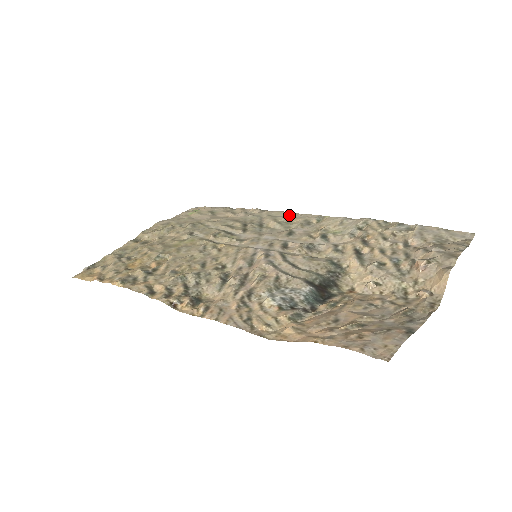
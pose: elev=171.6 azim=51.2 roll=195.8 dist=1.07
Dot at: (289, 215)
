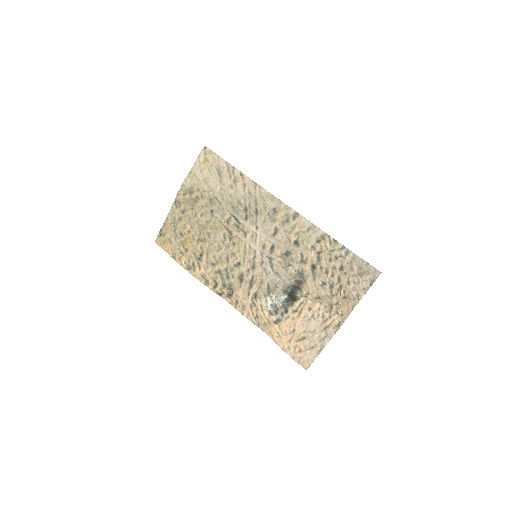
Dot at: (275, 202)
